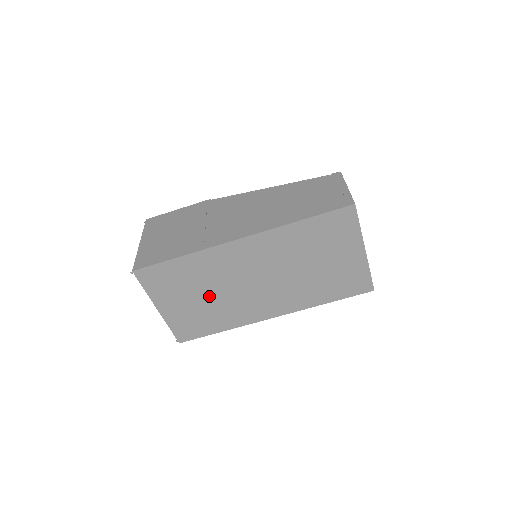
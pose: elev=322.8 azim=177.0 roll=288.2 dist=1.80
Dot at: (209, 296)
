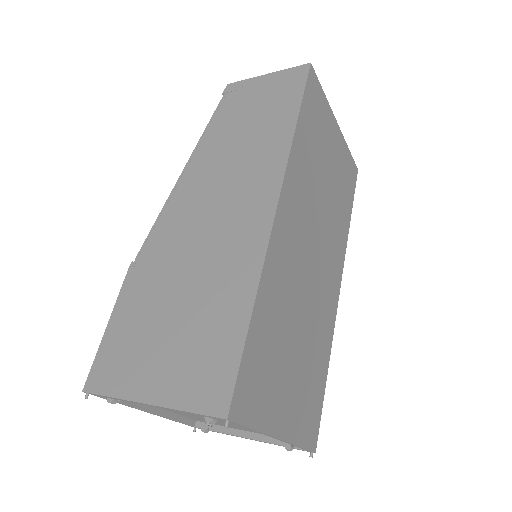
Dot at: (299, 337)
